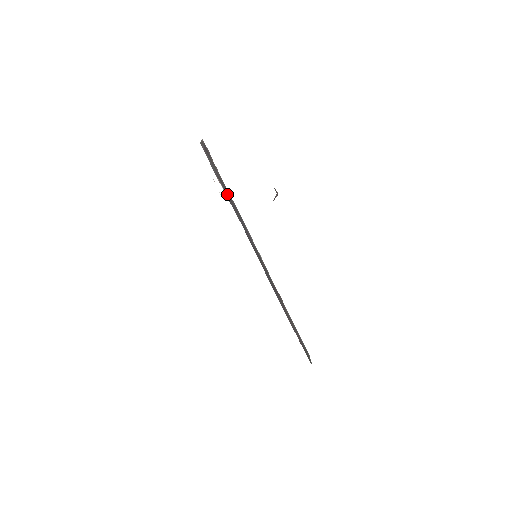
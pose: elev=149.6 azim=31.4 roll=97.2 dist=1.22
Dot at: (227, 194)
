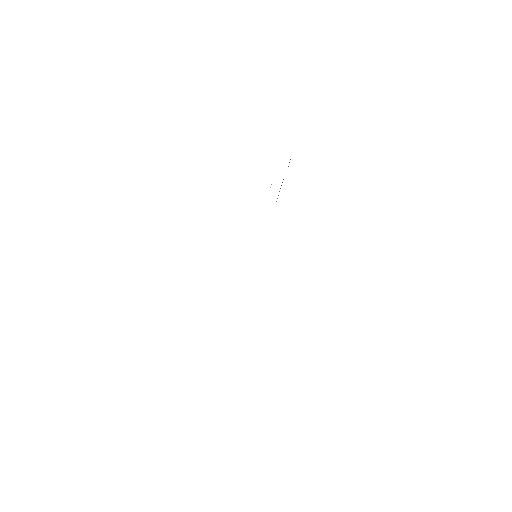
Dot at: occluded
